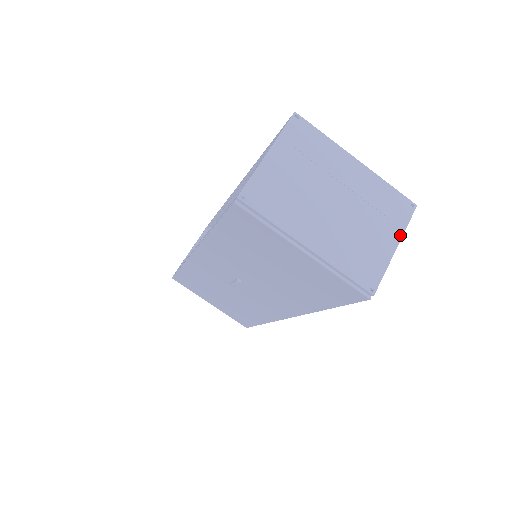
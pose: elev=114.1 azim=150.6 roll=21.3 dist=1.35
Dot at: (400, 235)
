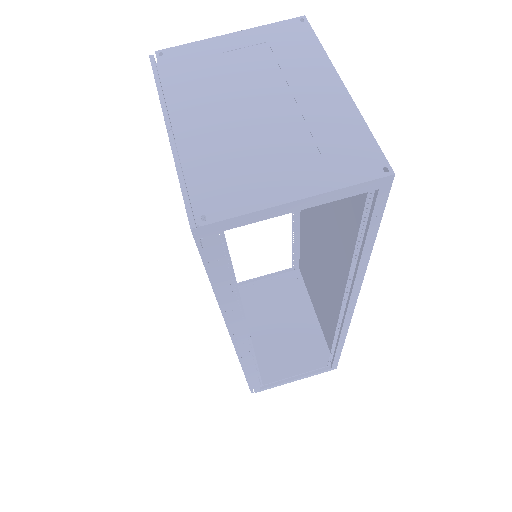
Dot at: (323, 189)
